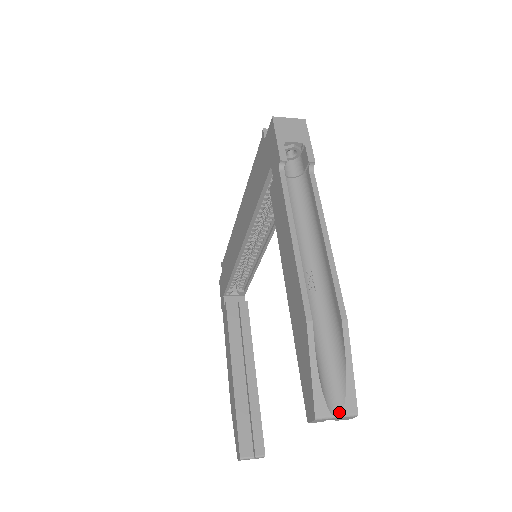
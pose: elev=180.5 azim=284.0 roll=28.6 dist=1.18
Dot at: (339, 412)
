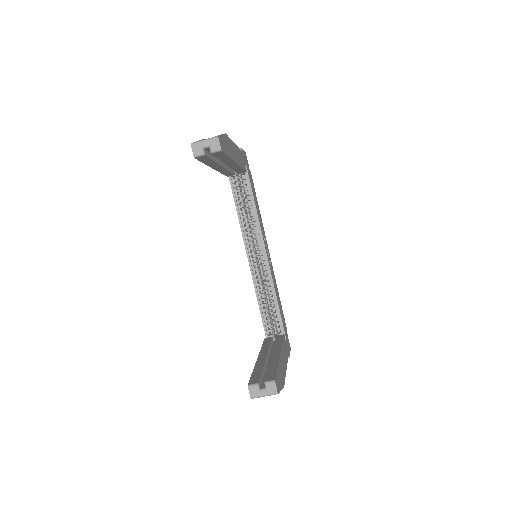
Dot at: (207, 139)
